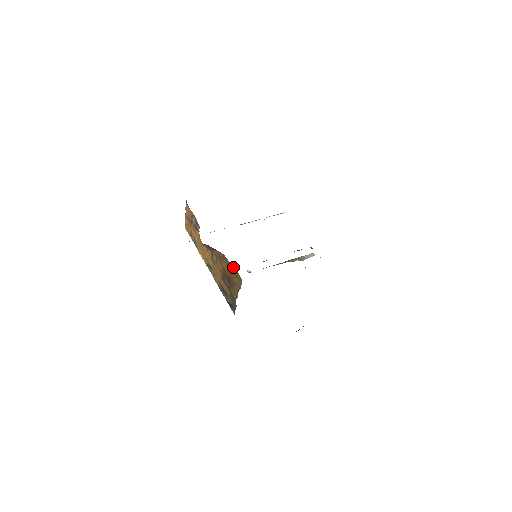
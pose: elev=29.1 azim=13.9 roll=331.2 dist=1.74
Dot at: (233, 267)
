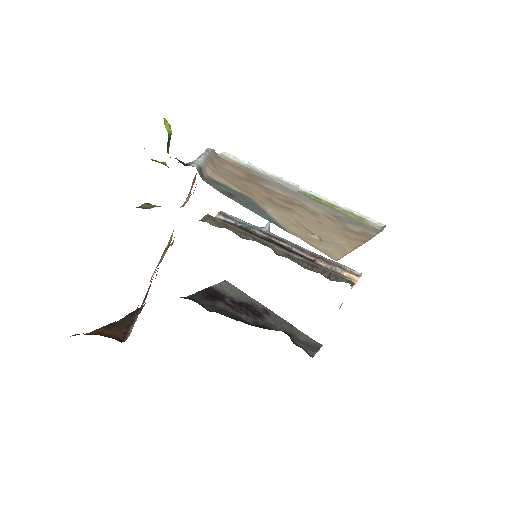
Dot at: occluded
